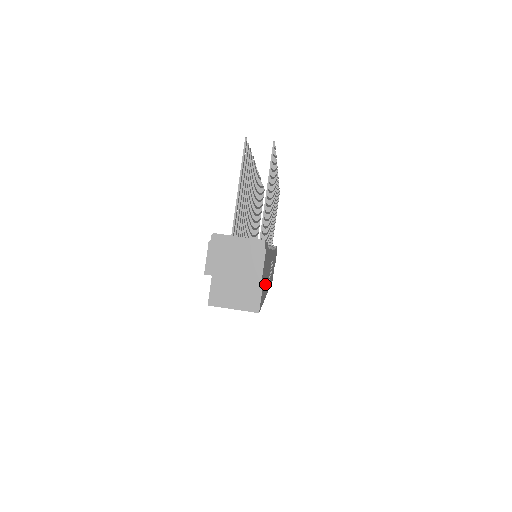
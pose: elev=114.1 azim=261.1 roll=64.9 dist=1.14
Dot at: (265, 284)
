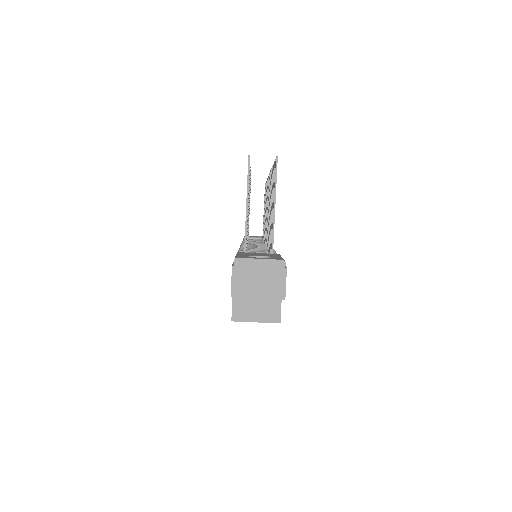
Dot at: occluded
